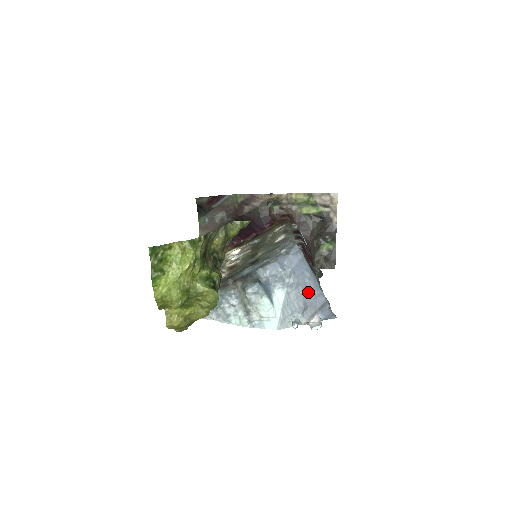
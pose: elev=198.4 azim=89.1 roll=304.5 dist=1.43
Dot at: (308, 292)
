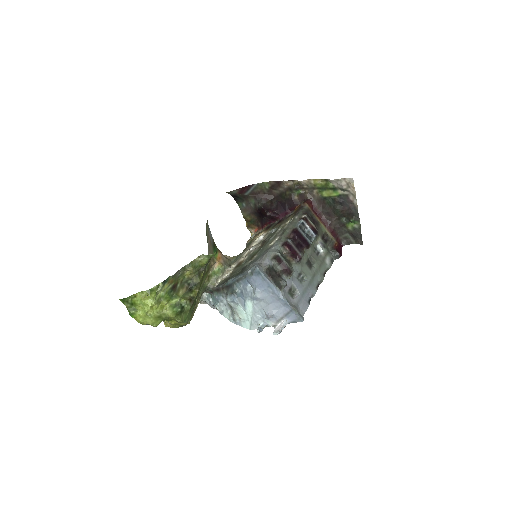
Dot at: (274, 302)
